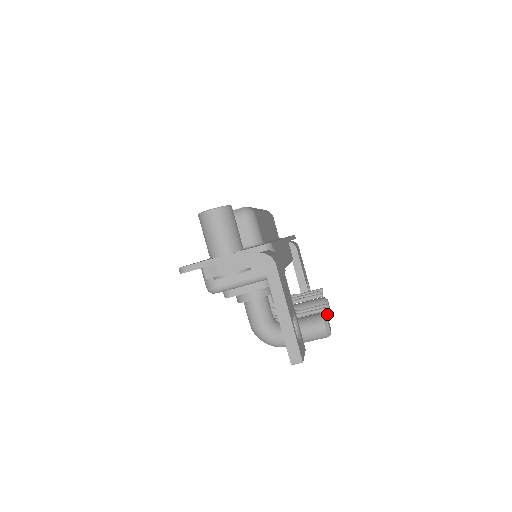
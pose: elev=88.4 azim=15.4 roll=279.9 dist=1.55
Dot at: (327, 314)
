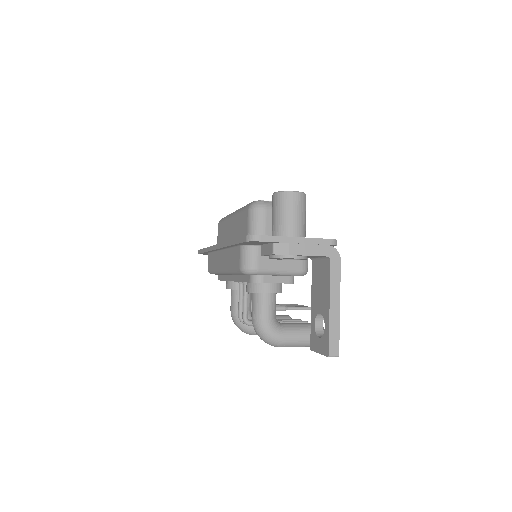
Dot at: occluded
